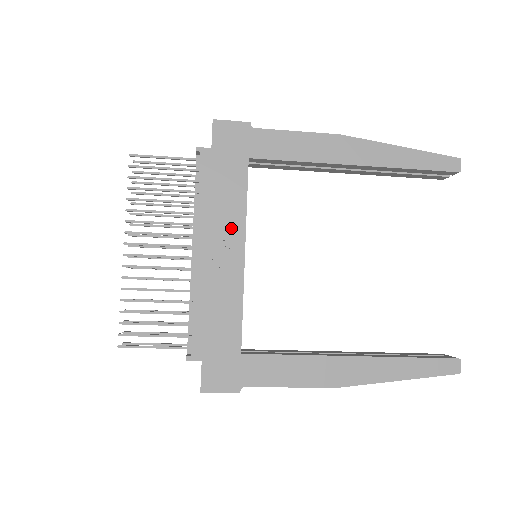
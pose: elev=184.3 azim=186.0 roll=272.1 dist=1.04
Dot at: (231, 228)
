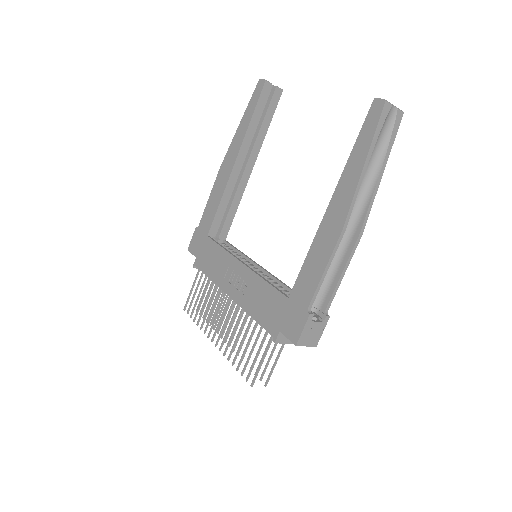
Dot at: (229, 266)
